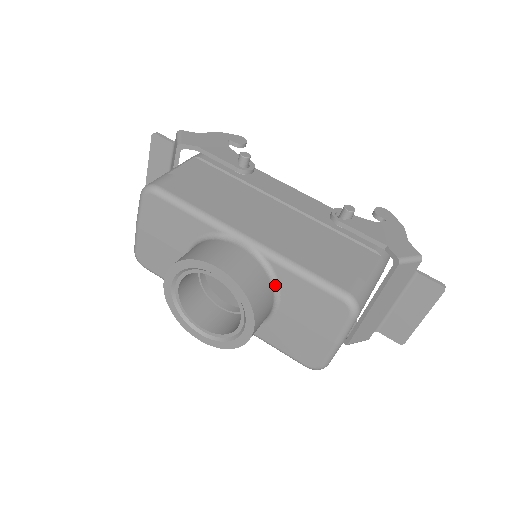
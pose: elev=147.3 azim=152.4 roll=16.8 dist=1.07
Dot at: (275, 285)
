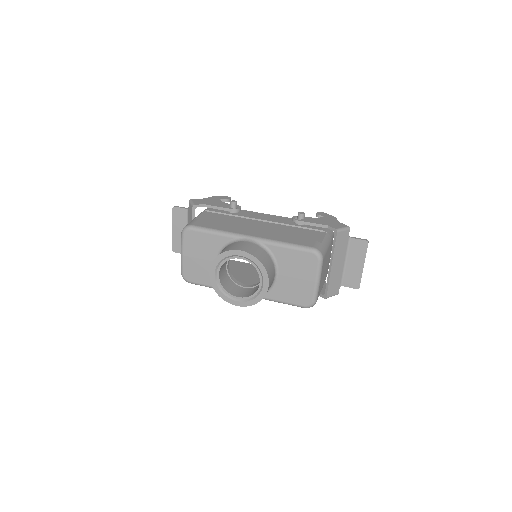
Dot at: (273, 258)
